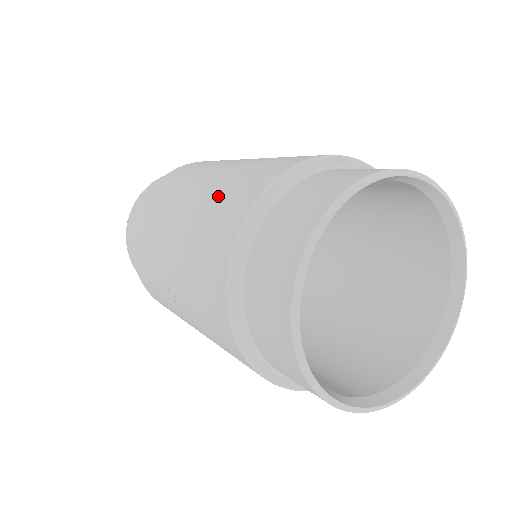
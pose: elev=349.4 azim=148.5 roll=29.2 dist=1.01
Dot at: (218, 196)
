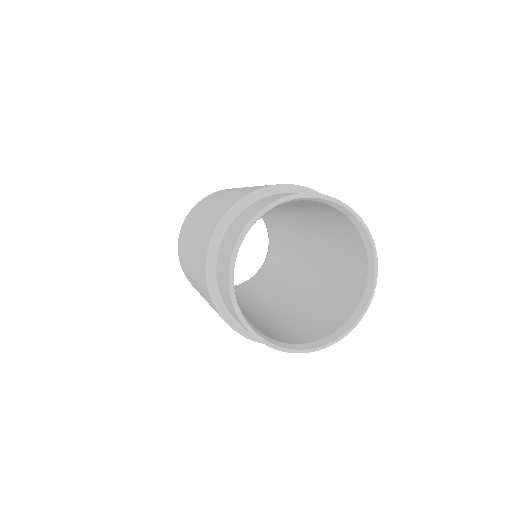
Dot at: (196, 254)
